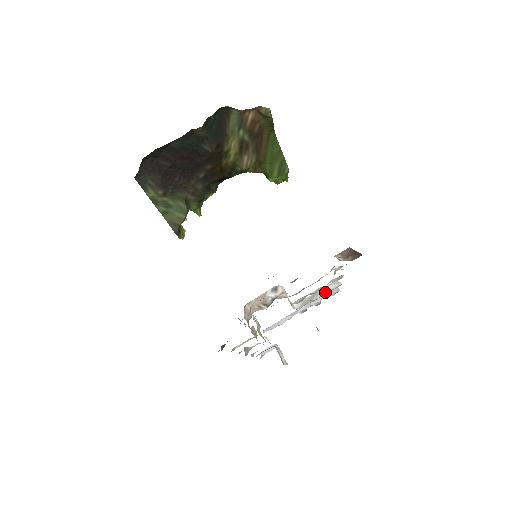
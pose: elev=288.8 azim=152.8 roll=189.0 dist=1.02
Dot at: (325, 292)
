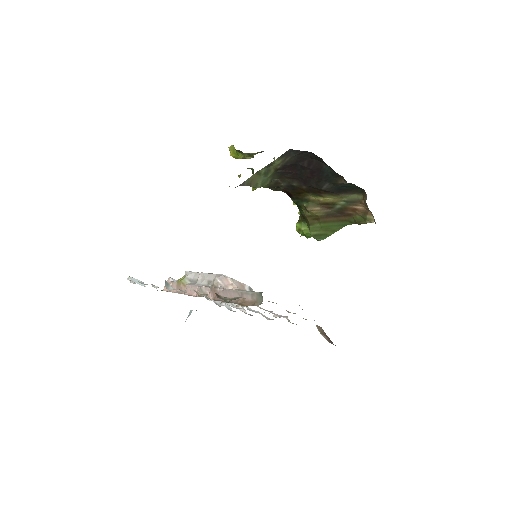
Dot at: occluded
